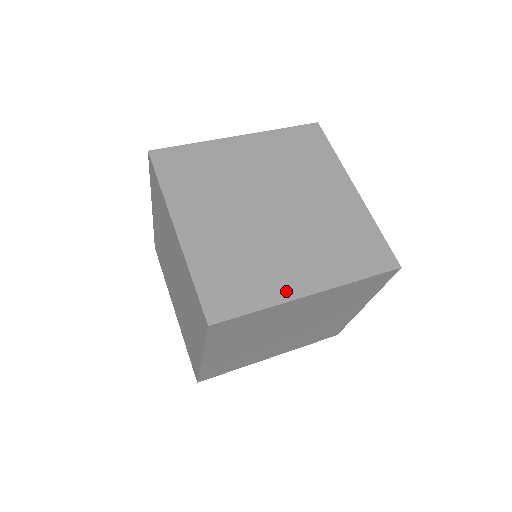
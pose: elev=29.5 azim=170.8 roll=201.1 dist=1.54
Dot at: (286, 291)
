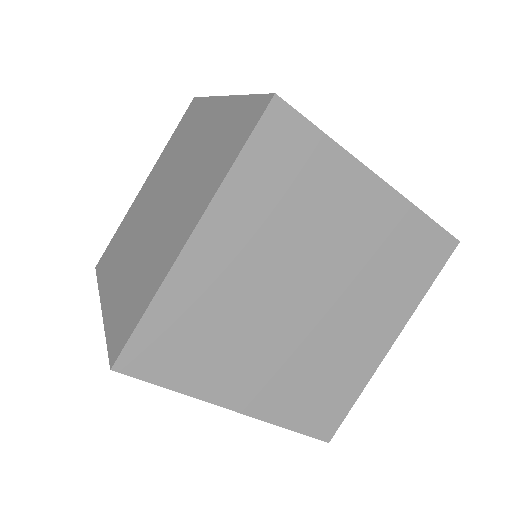
Dot at: (371, 363)
